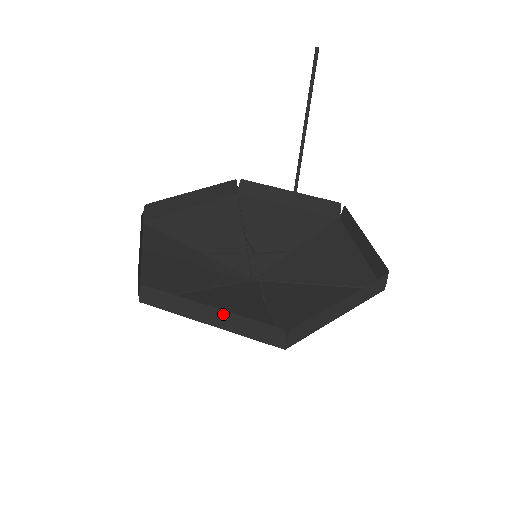
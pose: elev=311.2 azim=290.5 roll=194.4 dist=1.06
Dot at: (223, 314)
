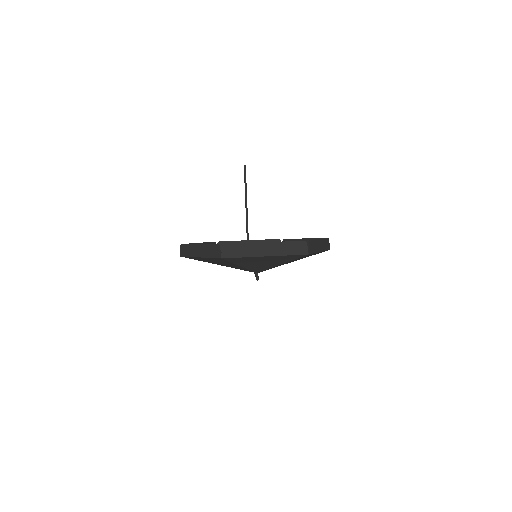
Dot at: (273, 245)
